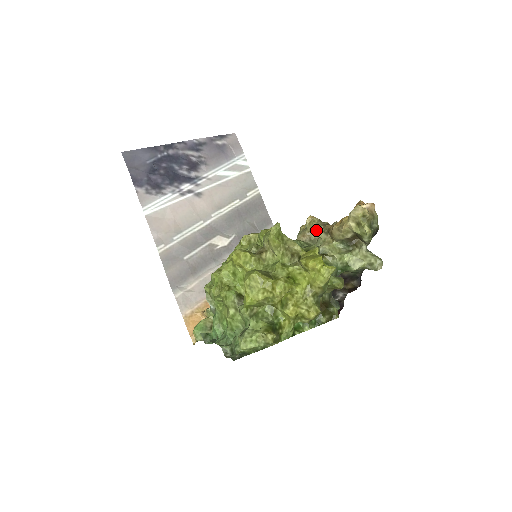
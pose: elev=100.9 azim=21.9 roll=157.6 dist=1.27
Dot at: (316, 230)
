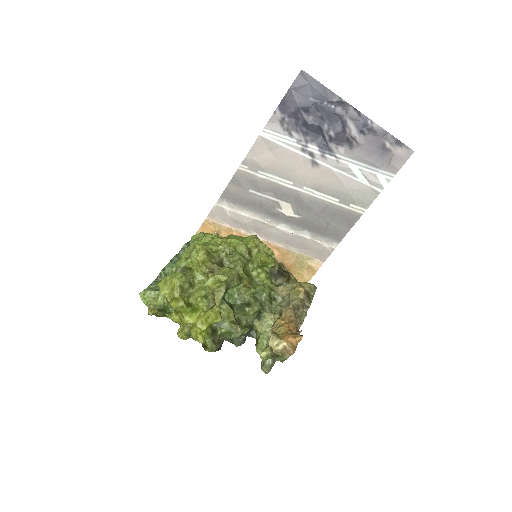
Dot at: (289, 300)
